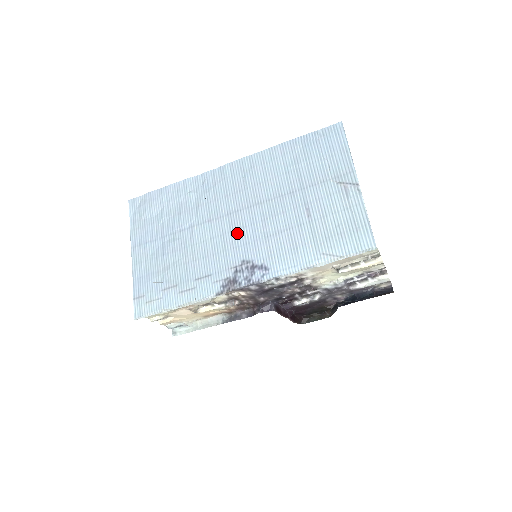
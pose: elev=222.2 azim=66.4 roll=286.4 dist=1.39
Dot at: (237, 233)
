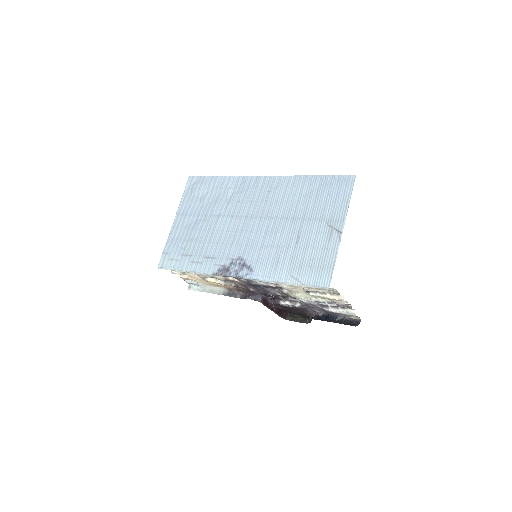
Dot at: (245, 234)
